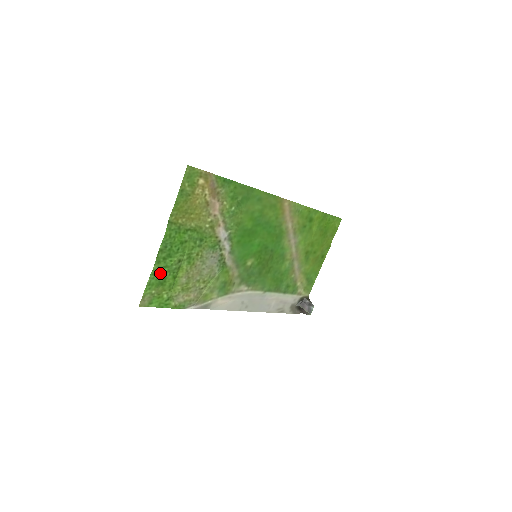
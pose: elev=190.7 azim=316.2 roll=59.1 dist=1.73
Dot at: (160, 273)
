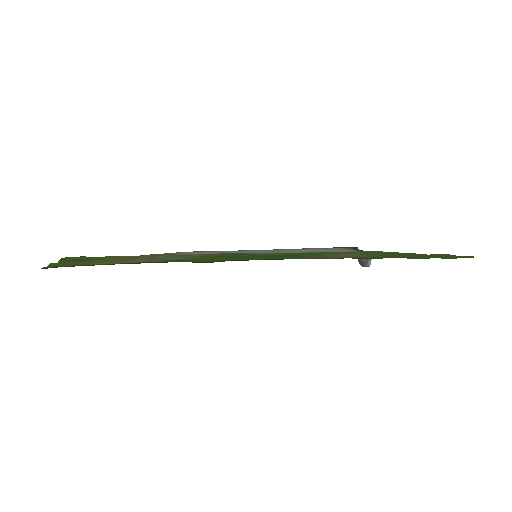
Dot at: (73, 261)
